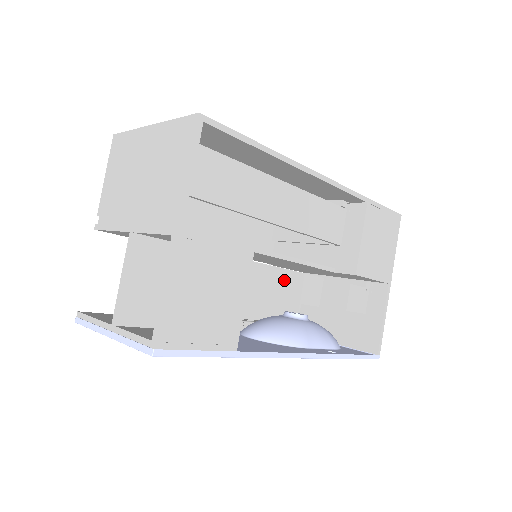
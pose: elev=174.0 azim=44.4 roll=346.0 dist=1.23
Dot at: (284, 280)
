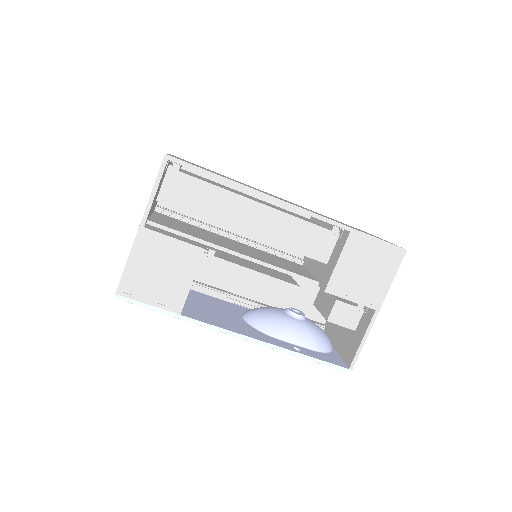
Dot at: (252, 278)
